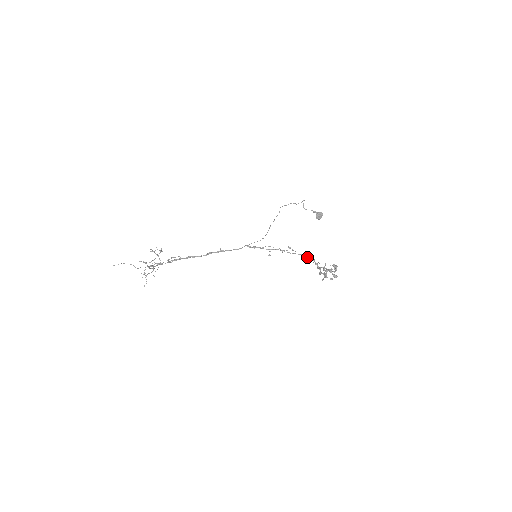
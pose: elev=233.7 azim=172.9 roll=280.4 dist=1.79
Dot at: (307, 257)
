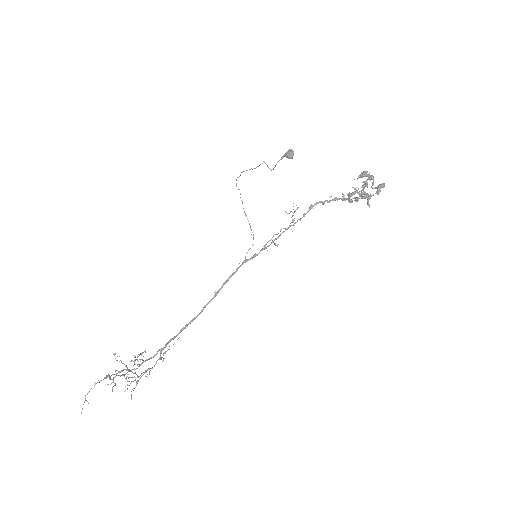
Dot at: (321, 202)
